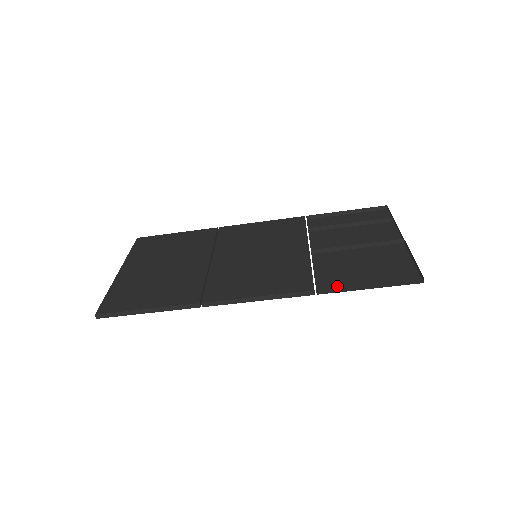
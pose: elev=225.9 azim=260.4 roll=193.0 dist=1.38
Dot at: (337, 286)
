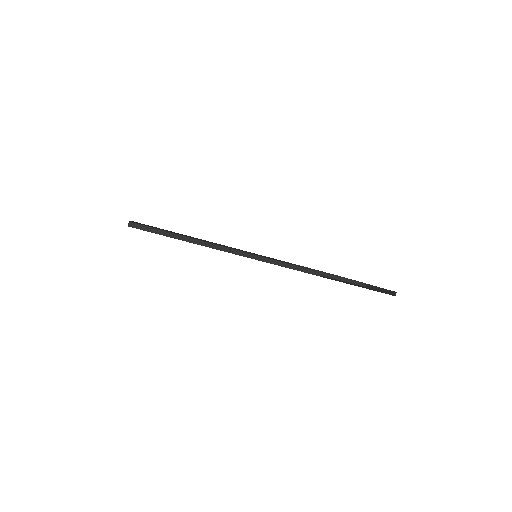
Dot at: (335, 280)
